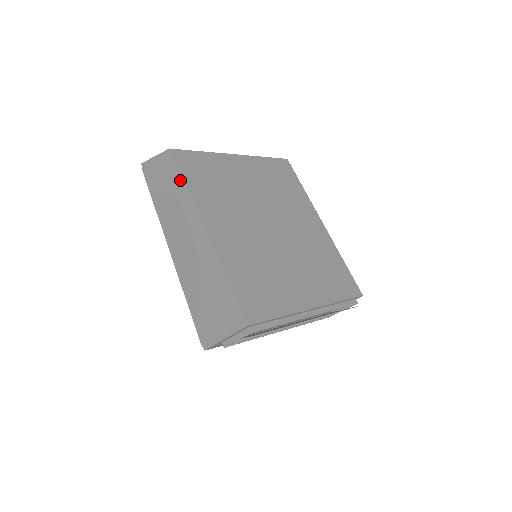
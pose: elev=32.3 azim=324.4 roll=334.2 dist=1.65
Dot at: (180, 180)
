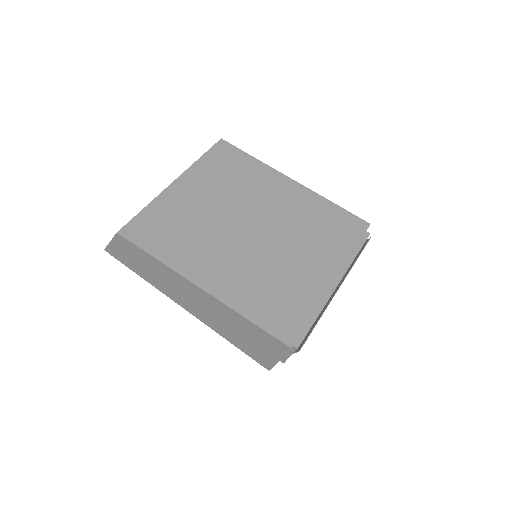
Dot at: (147, 255)
